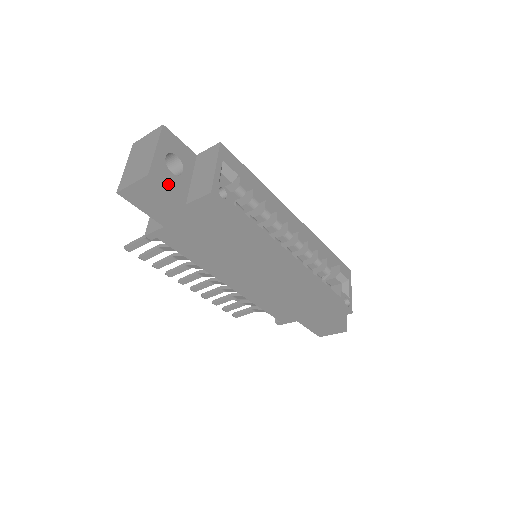
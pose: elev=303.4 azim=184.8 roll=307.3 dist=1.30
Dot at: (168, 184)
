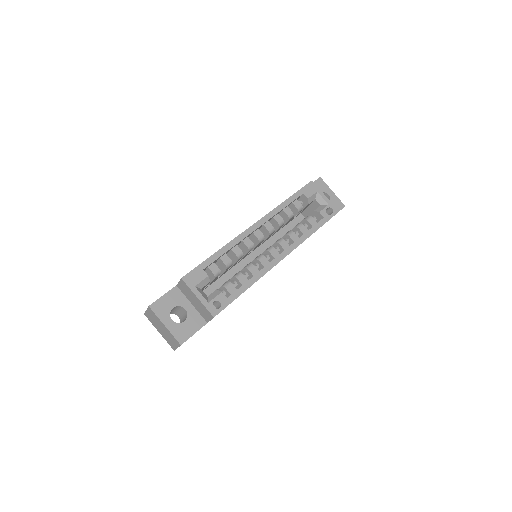
Dot at: (190, 331)
